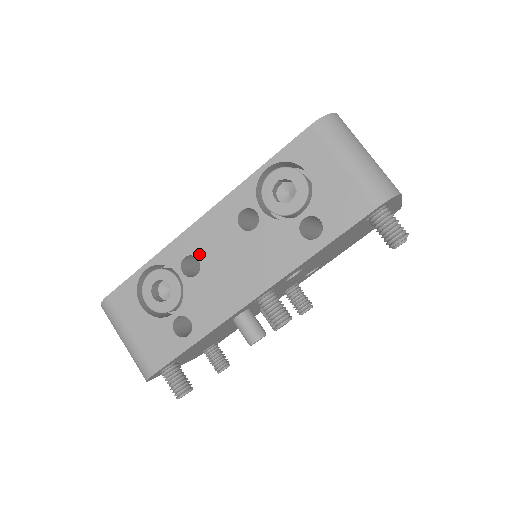
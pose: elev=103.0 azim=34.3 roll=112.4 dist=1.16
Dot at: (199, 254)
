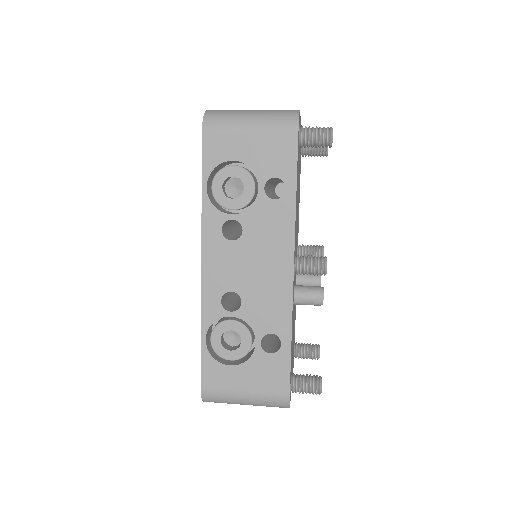
Dot at: (227, 288)
